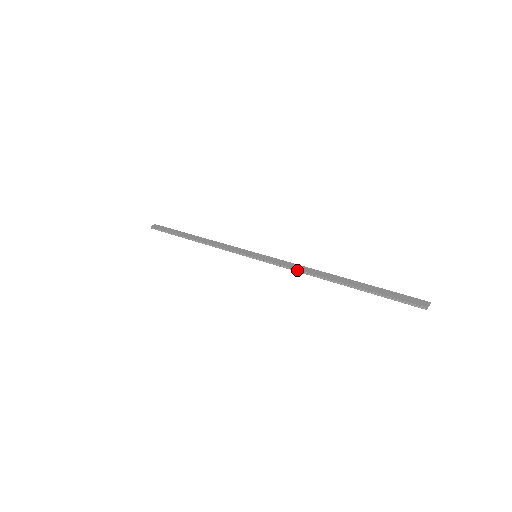
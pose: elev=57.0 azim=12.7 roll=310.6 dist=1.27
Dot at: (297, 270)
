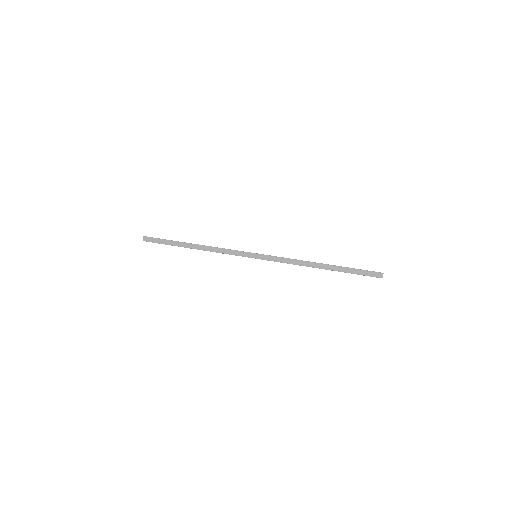
Dot at: (293, 264)
